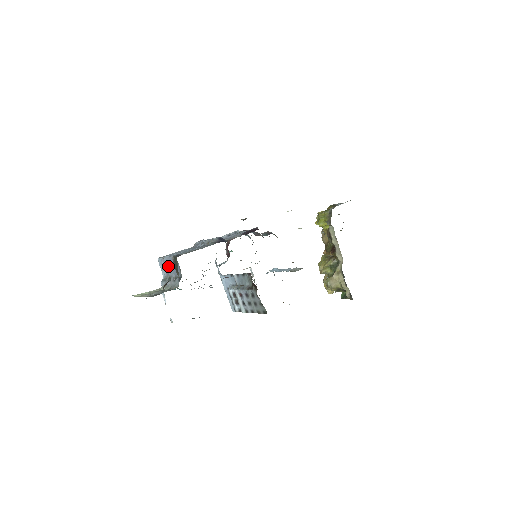
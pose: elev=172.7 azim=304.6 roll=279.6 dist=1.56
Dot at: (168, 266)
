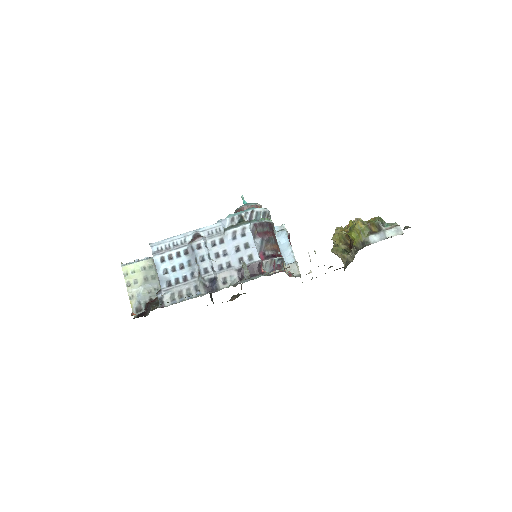
Dot at: occluded
